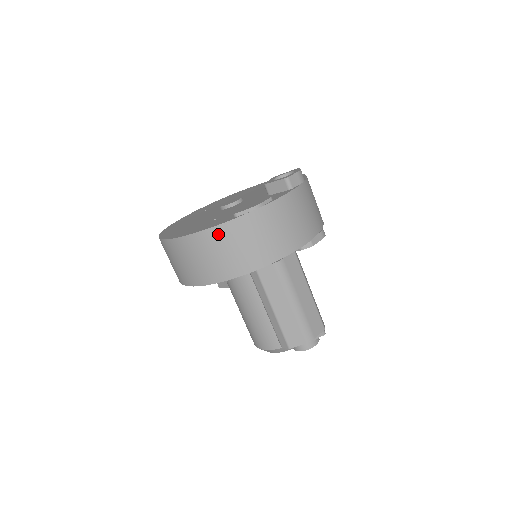
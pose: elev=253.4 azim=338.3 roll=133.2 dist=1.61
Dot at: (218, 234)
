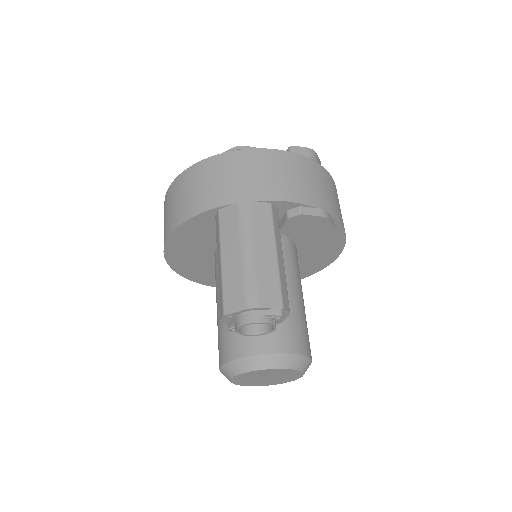
Dot at: (195, 171)
